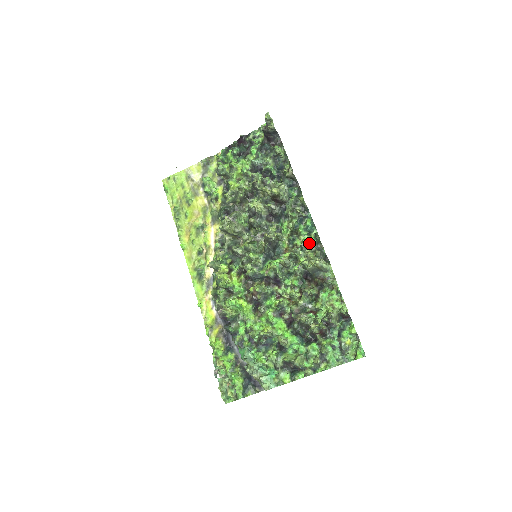
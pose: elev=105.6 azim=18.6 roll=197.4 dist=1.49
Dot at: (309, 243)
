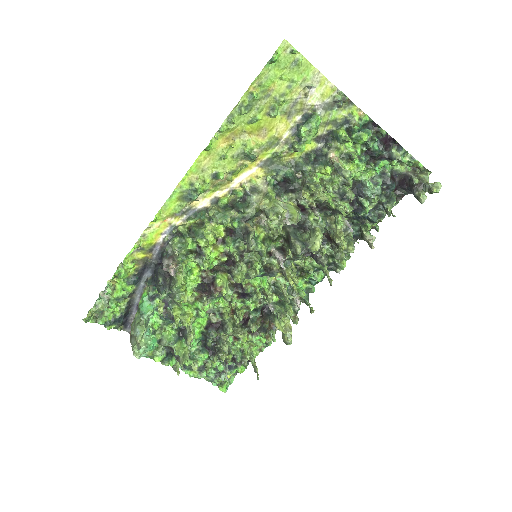
Dot at: (299, 294)
